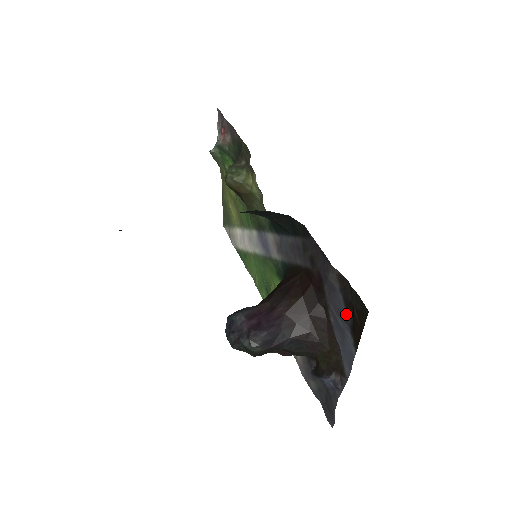
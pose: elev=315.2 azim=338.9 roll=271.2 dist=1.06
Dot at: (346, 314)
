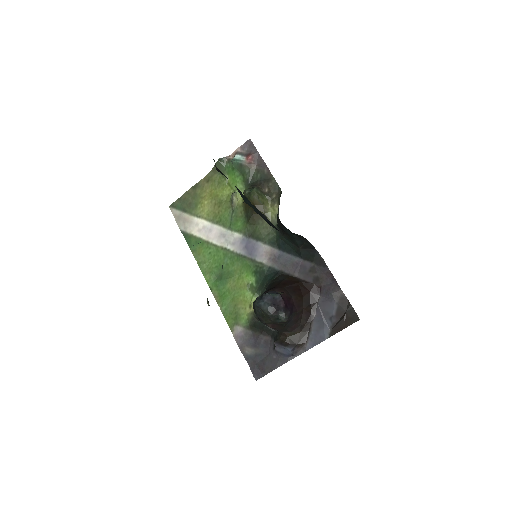
Dot at: (334, 316)
